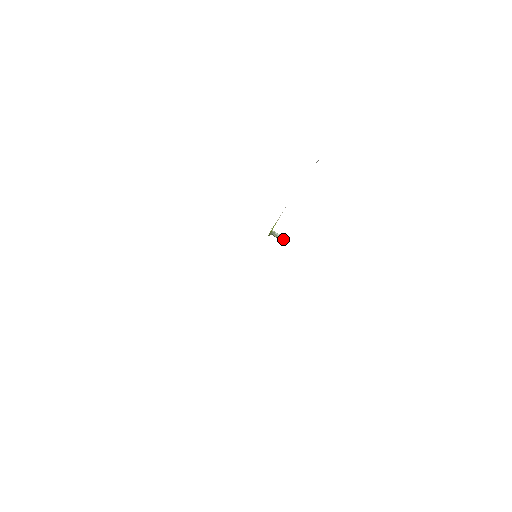
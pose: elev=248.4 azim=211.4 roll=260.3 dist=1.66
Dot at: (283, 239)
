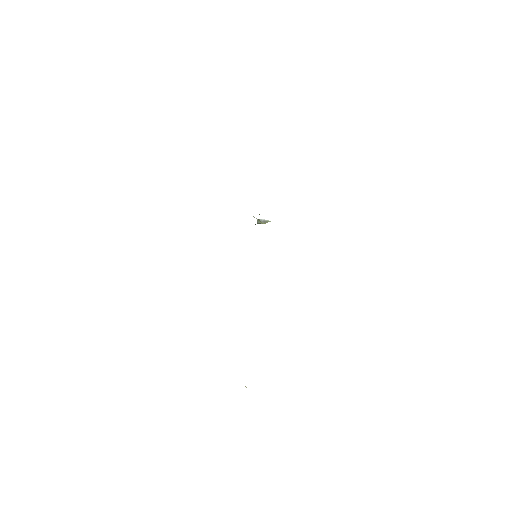
Dot at: (267, 222)
